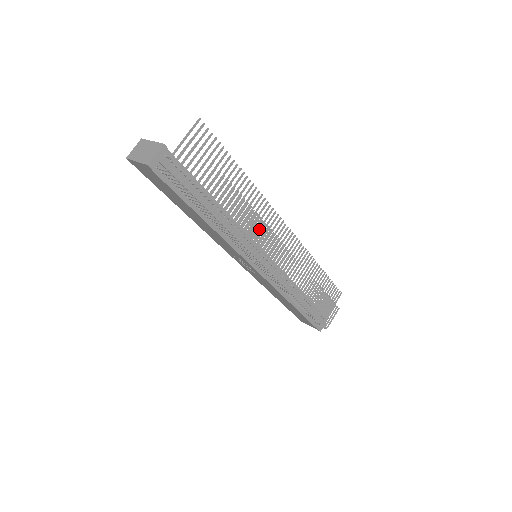
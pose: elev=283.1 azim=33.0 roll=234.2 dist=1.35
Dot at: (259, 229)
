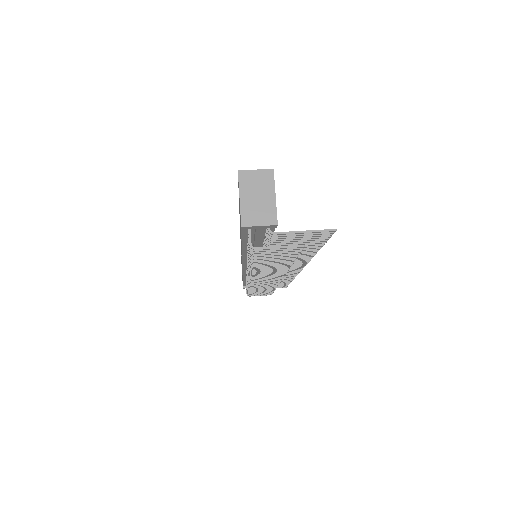
Dot at: occluded
